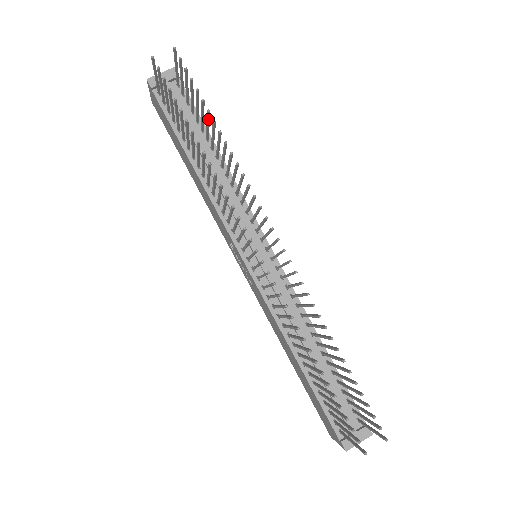
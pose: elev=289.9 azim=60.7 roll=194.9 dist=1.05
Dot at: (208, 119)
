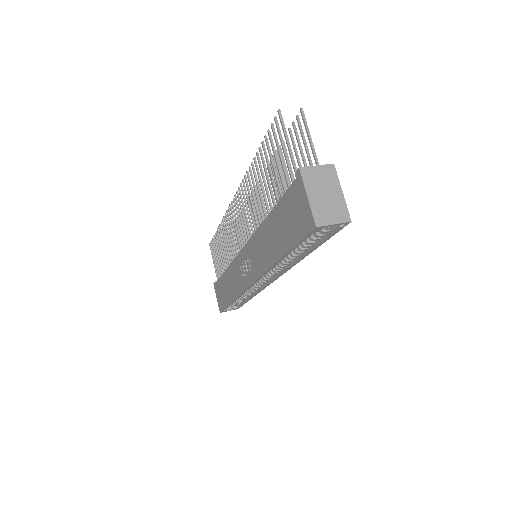
Dot at: occluded
